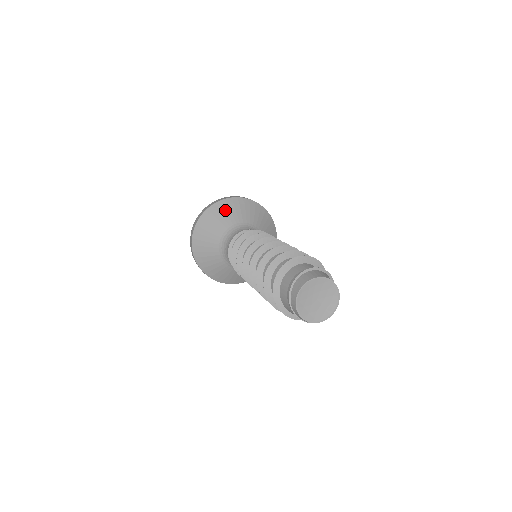
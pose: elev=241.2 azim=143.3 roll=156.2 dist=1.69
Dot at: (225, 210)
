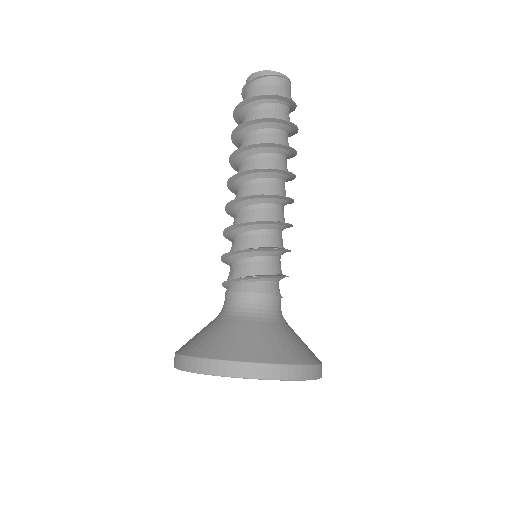
Dot at: occluded
